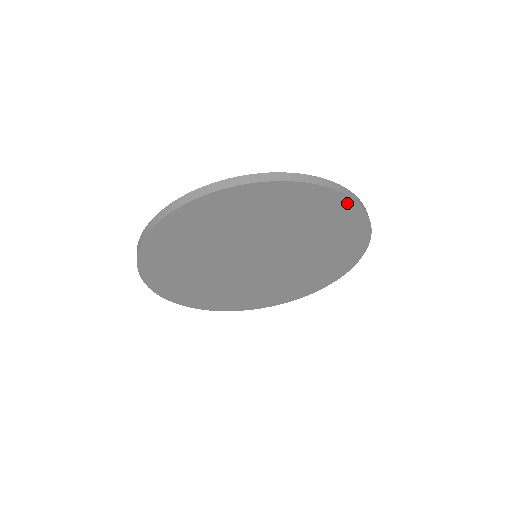
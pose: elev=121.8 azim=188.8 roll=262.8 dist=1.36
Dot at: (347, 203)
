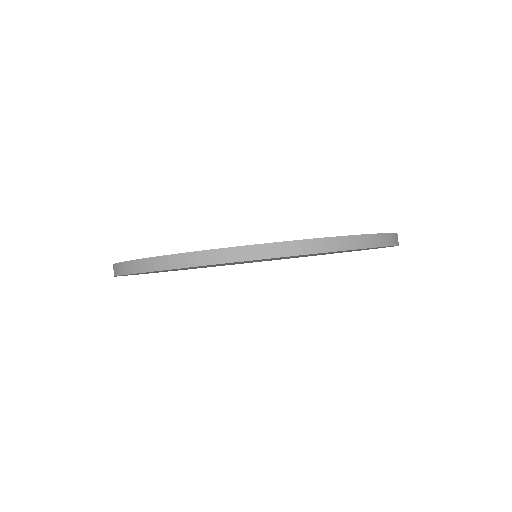
Dot at: occluded
